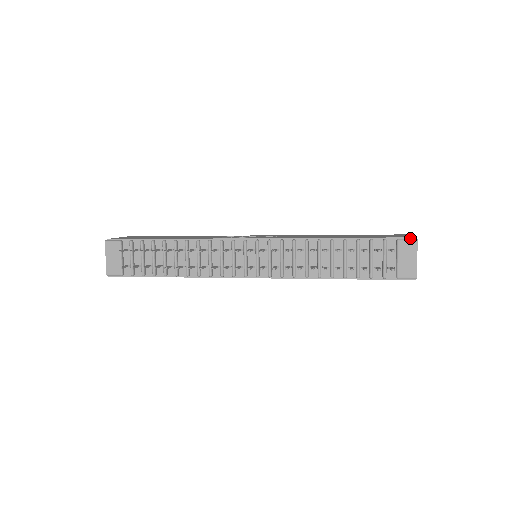
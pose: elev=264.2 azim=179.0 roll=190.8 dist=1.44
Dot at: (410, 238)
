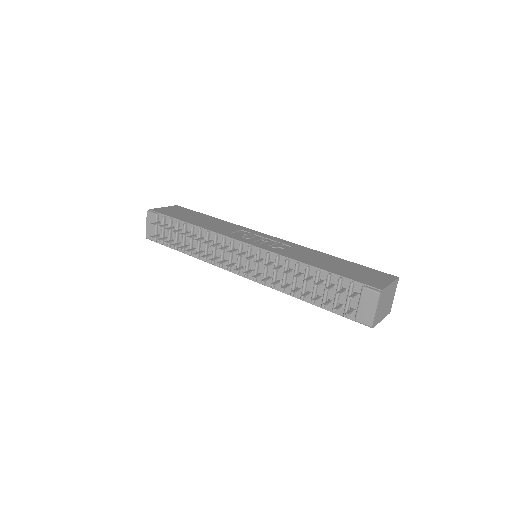
Dot at: (376, 289)
